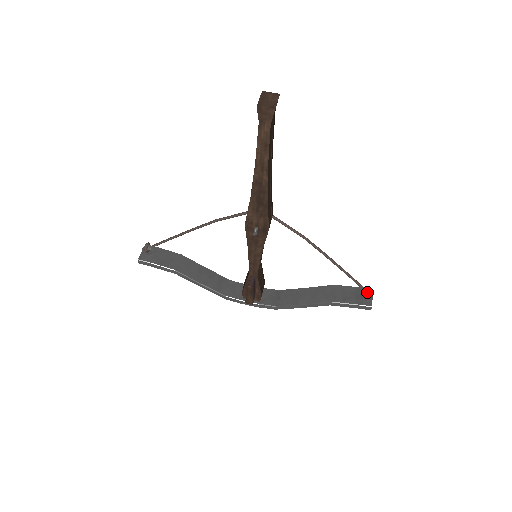
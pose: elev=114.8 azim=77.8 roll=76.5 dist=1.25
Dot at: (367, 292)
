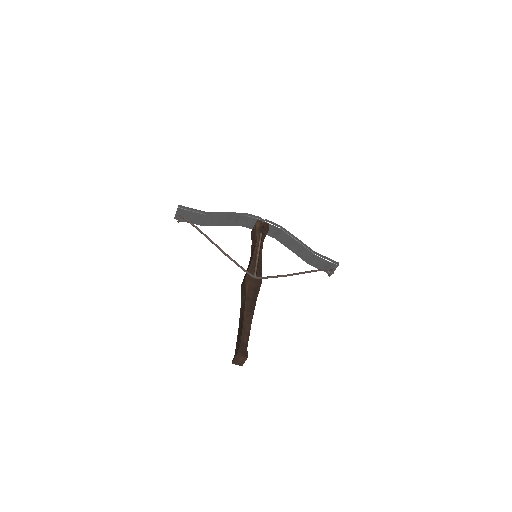
Dot at: (329, 276)
